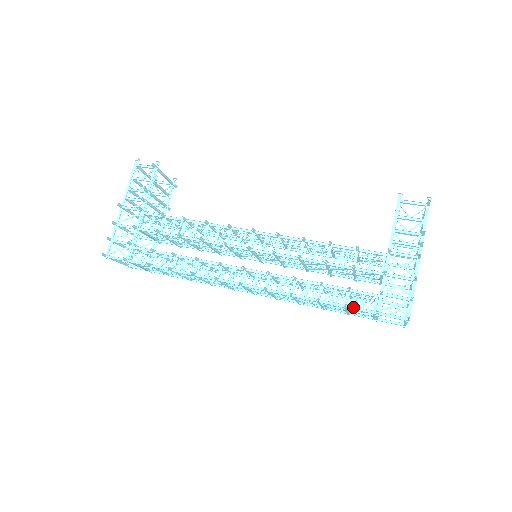
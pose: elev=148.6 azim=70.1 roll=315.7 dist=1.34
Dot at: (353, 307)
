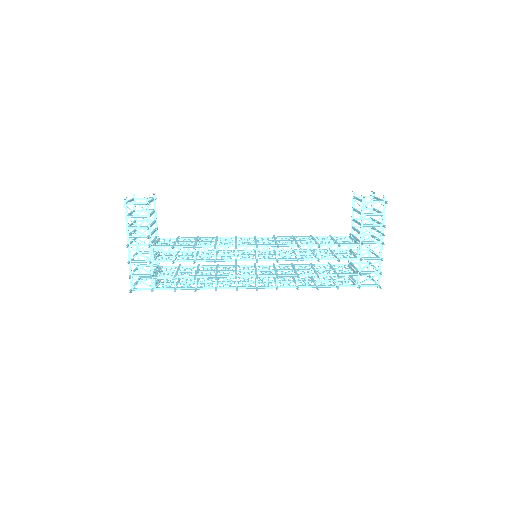
Dot at: (341, 286)
